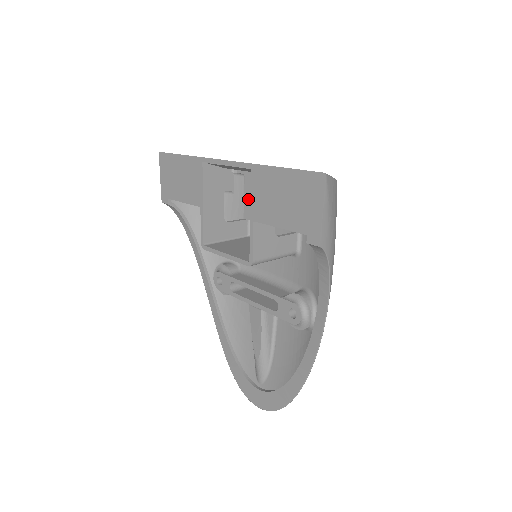
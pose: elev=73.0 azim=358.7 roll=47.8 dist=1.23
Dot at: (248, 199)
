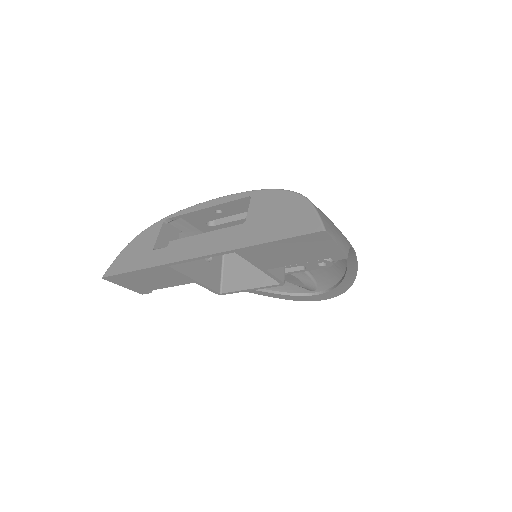
Dot at: (203, 228)
